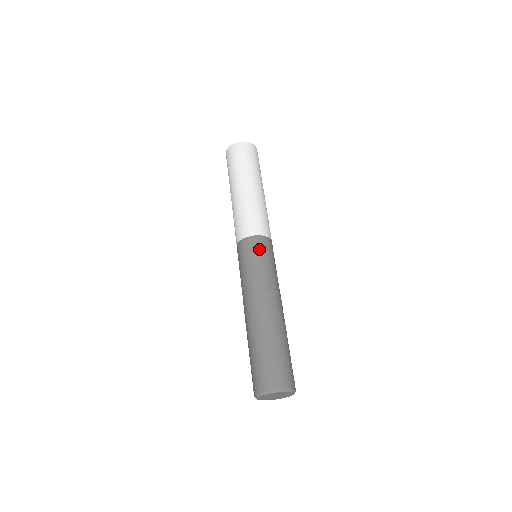
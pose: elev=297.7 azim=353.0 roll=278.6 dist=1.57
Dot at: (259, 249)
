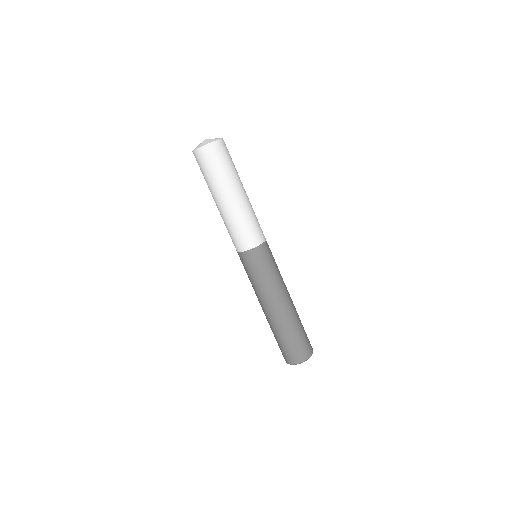
Dot at: (250, 264)
